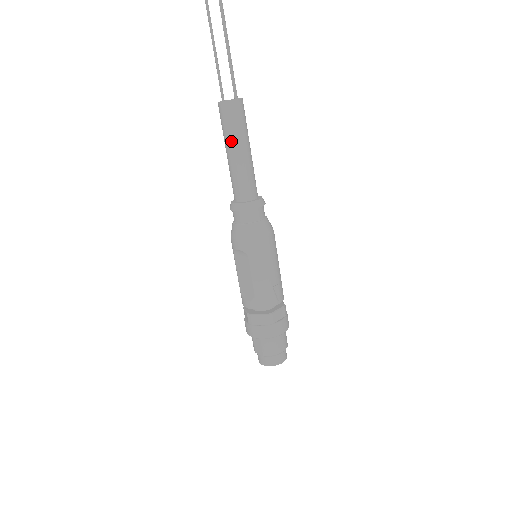
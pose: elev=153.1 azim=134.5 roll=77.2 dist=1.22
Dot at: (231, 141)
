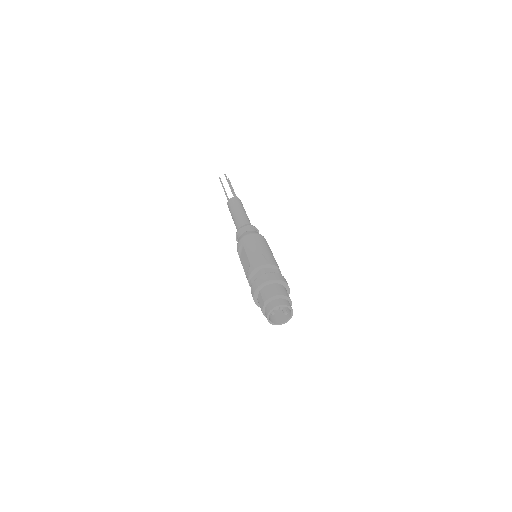
Dot at: (233, 211)
